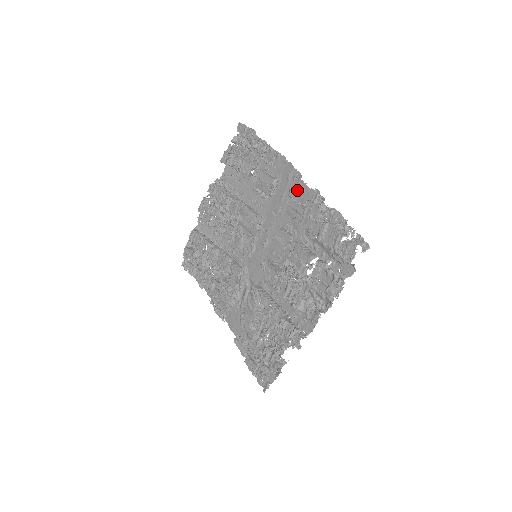
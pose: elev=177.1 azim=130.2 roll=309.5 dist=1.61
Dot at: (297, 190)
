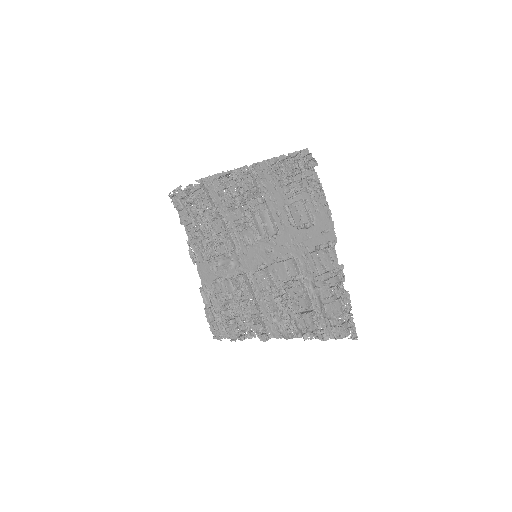
Dot at: (327, 256)
